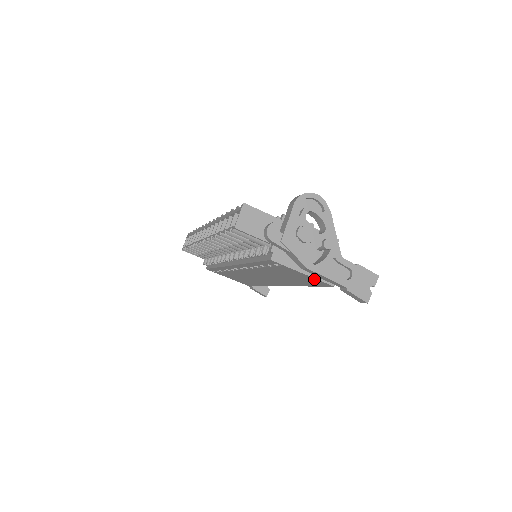
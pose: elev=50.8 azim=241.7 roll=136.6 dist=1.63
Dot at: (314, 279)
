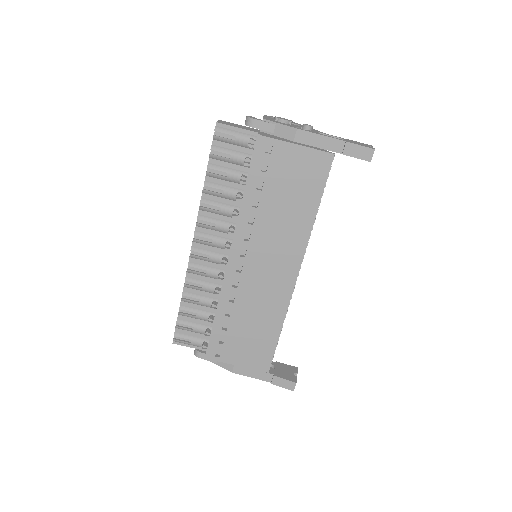
Dot at: (312, 154)
